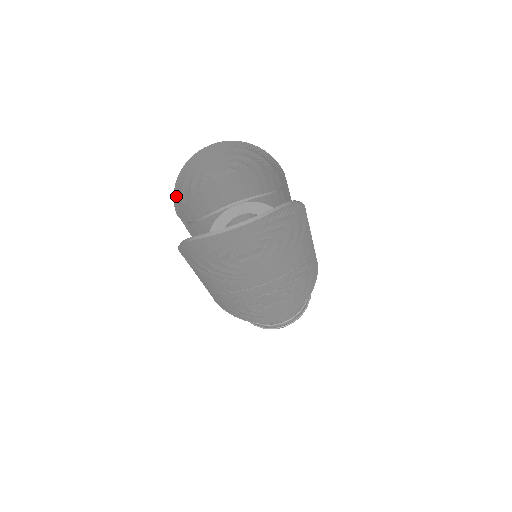
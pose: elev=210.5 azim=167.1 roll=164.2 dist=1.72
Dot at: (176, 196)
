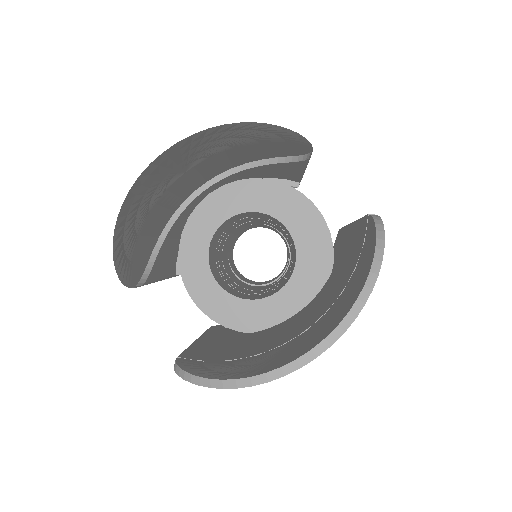
Dot at: (119, 266)
